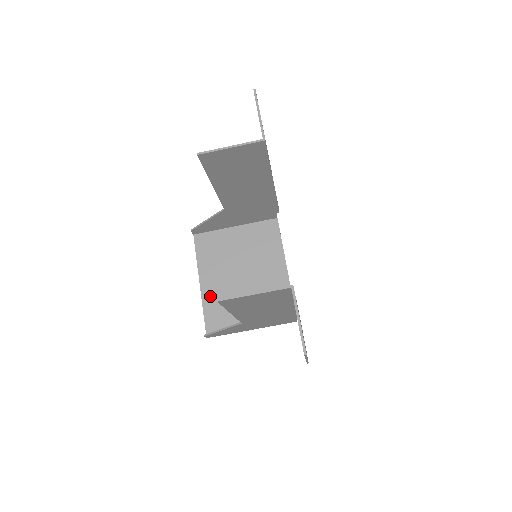
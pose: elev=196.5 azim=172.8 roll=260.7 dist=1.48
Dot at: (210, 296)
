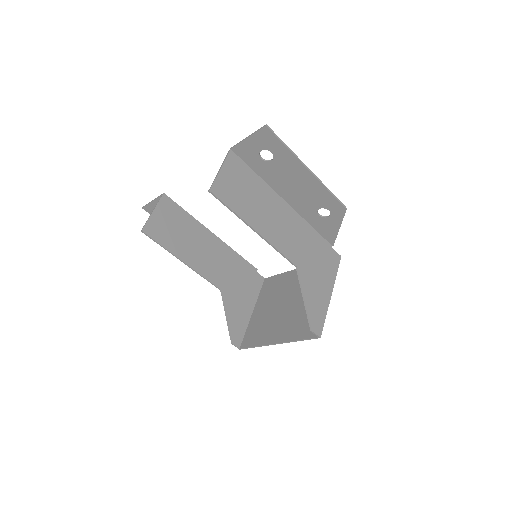
Dot at: (289, 333)
